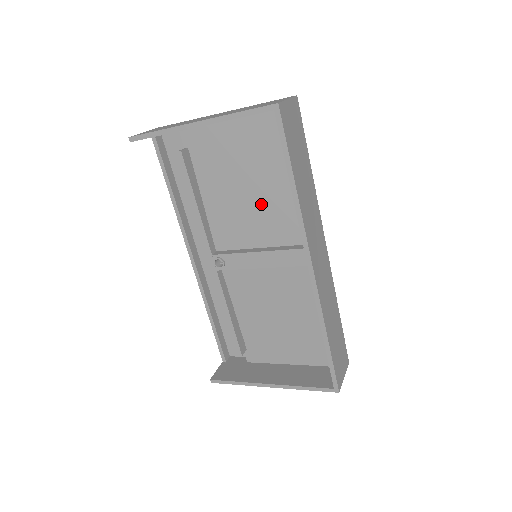
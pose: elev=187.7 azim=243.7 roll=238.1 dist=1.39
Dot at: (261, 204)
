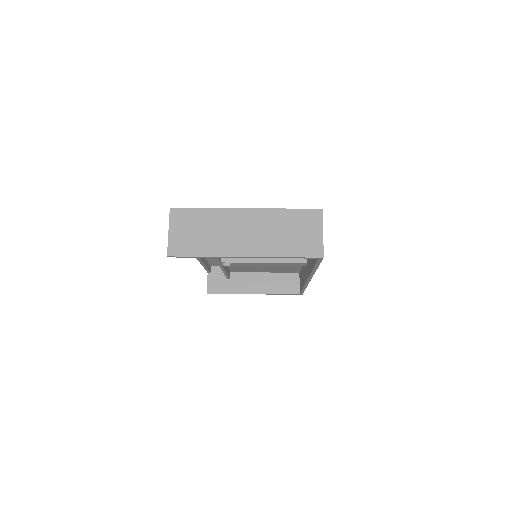
Dot at: occluded
